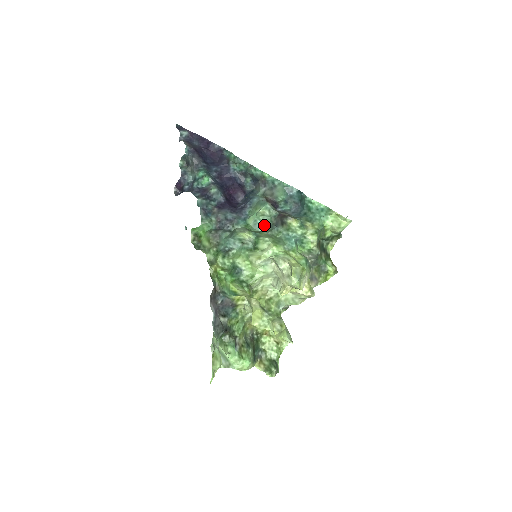
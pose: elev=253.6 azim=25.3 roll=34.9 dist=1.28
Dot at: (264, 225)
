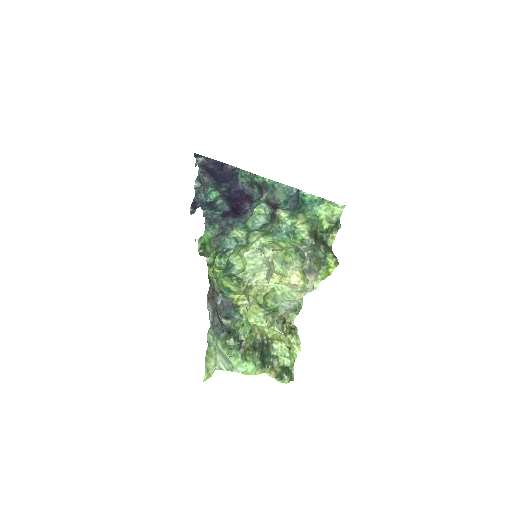
Dot at: (262, 224)
